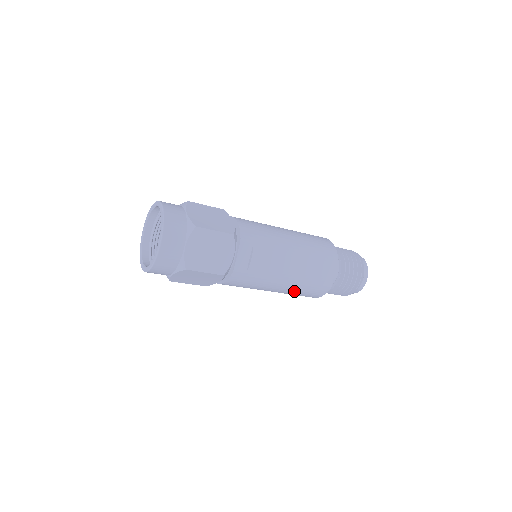
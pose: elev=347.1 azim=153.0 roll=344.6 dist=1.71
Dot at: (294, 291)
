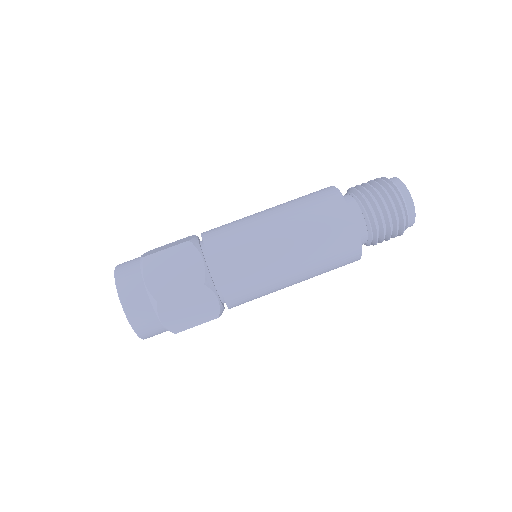
Dot at: (316, 258)
